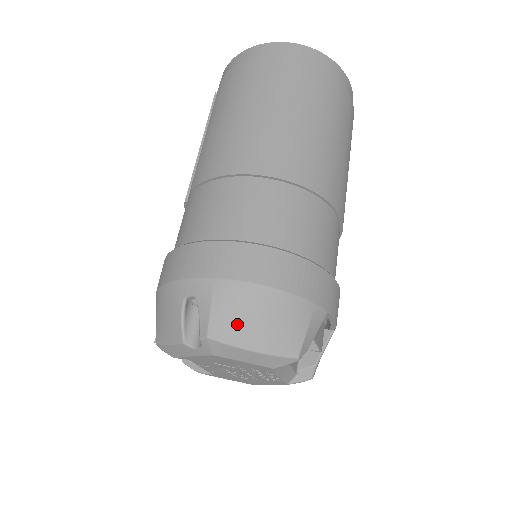
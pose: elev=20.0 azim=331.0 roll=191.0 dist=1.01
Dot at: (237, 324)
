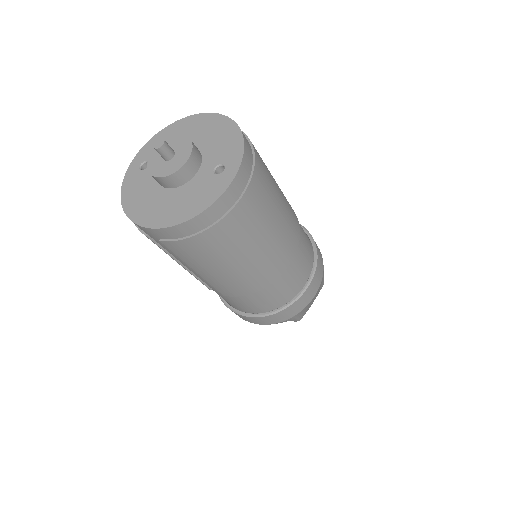
Dot at: occluded
